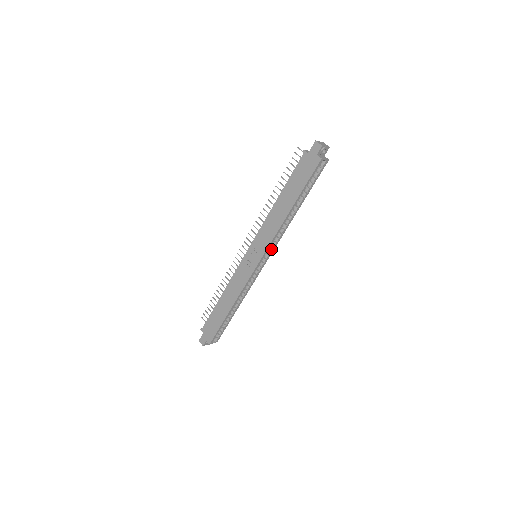
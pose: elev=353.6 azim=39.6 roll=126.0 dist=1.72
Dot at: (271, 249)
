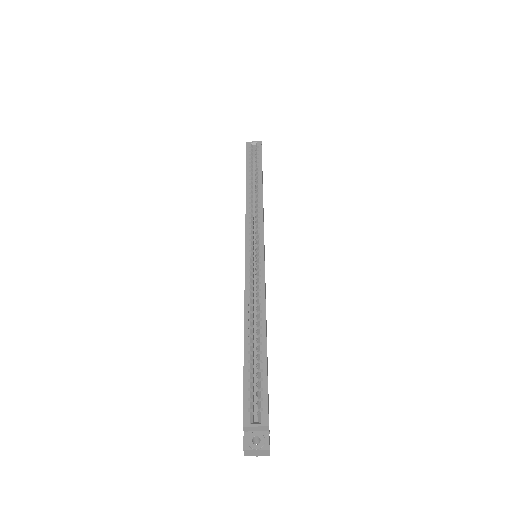
Dot at: (258, 228)
